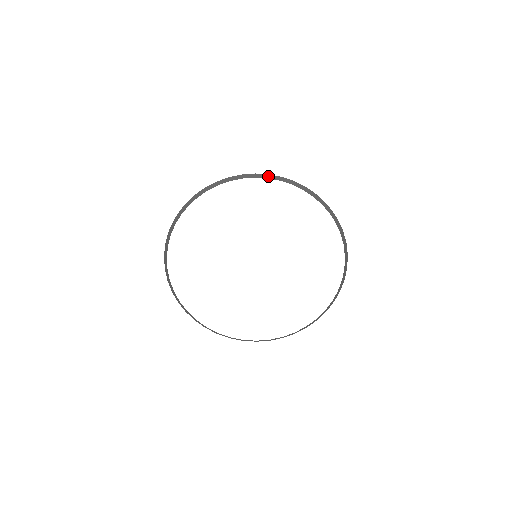
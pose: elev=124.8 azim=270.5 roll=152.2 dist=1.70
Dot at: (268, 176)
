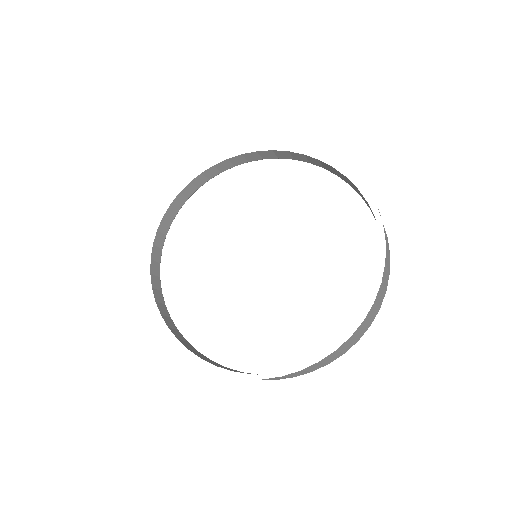
Dot at: (307, 158)
